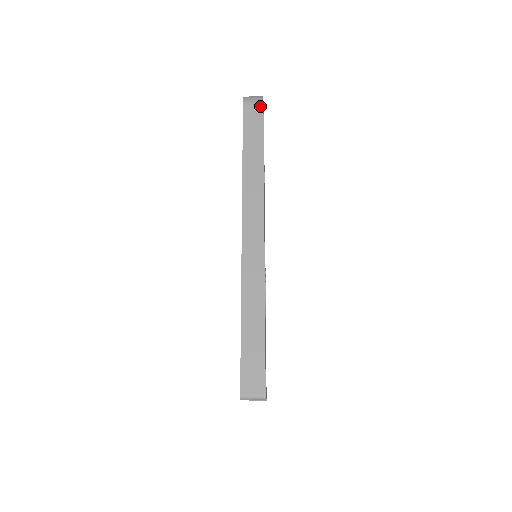
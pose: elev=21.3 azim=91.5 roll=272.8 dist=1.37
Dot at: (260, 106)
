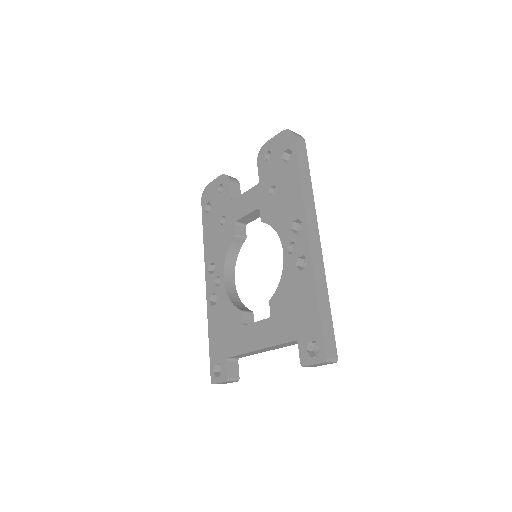
Dot at: (304, 143)
